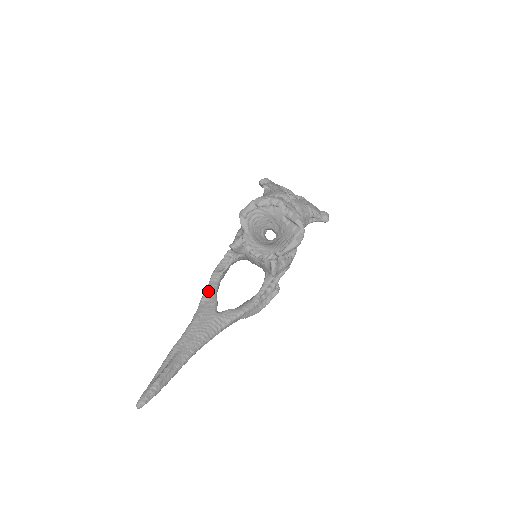
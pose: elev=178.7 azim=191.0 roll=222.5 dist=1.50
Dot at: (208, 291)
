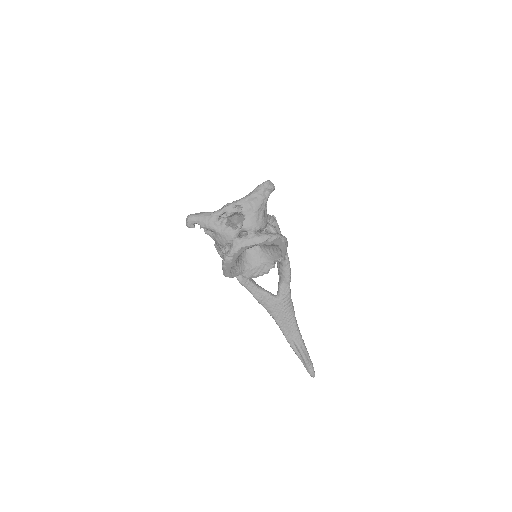
Dot at: (255, 295)
